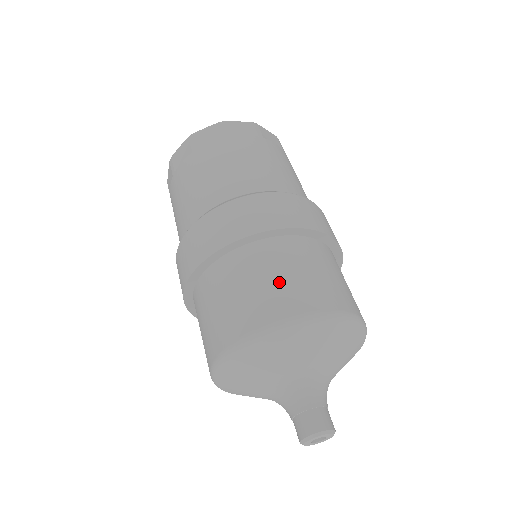
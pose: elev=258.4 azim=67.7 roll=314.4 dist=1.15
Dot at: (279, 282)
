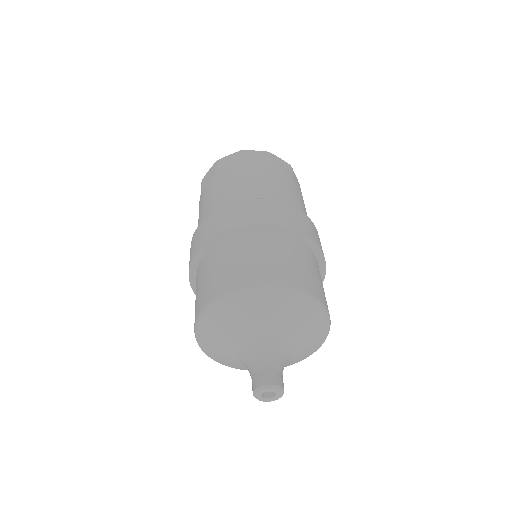
Dot at: (249, 262)
